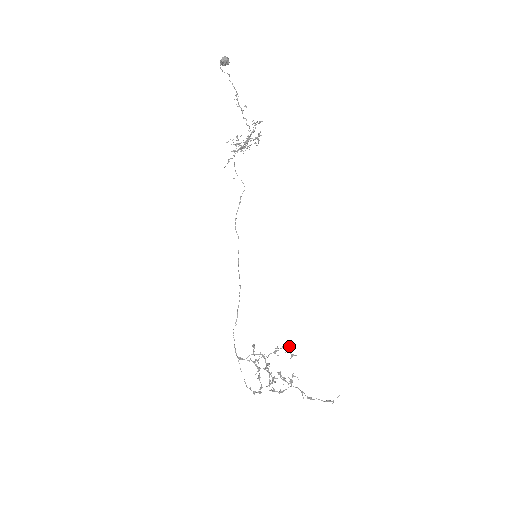
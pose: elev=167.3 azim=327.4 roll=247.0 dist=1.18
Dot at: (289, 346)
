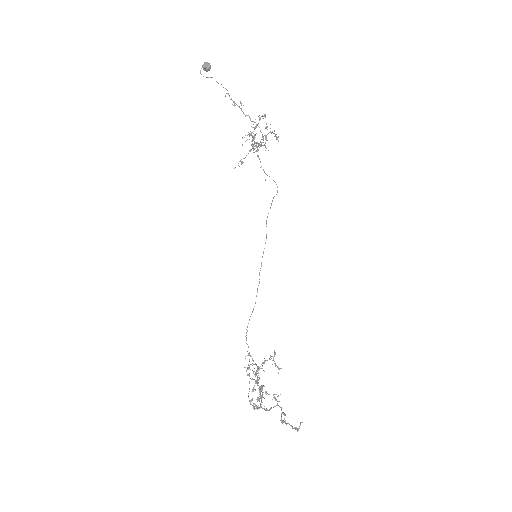
Dot at: occluded
